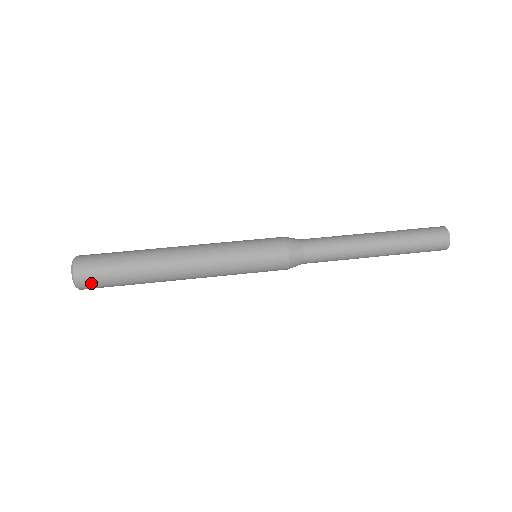
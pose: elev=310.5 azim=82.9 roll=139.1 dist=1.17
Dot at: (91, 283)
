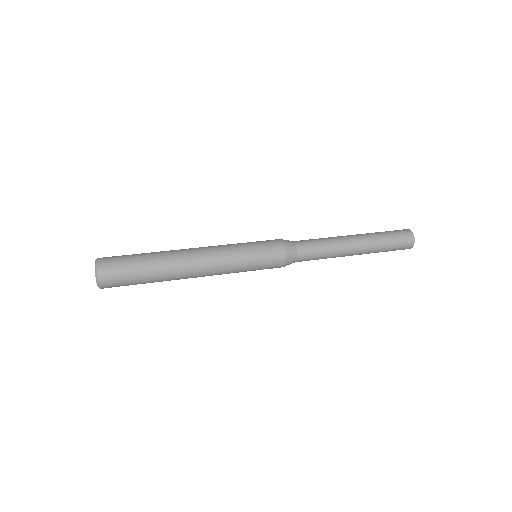
Dot at: (112, 279)
